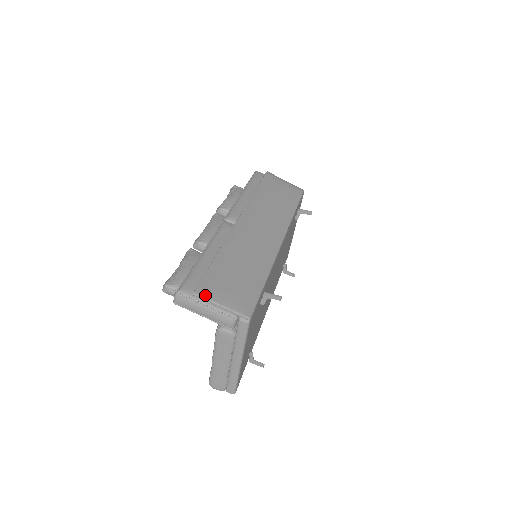
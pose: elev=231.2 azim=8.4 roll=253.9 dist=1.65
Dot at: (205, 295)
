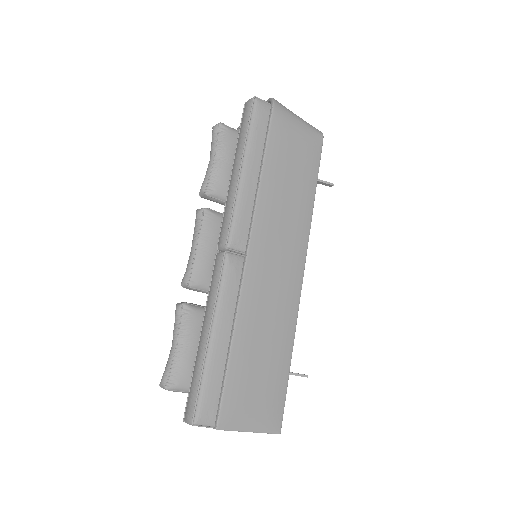
Dot at: (230, 426)
